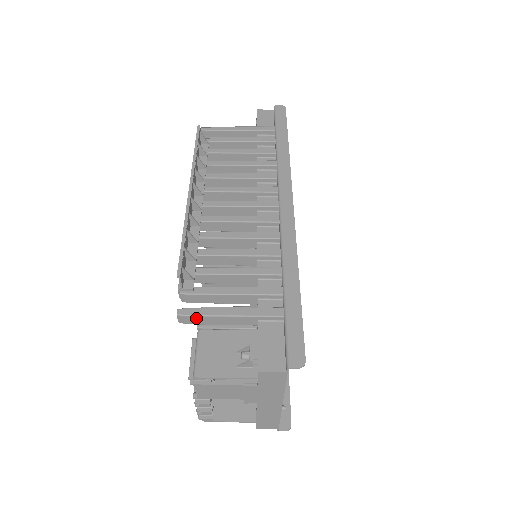
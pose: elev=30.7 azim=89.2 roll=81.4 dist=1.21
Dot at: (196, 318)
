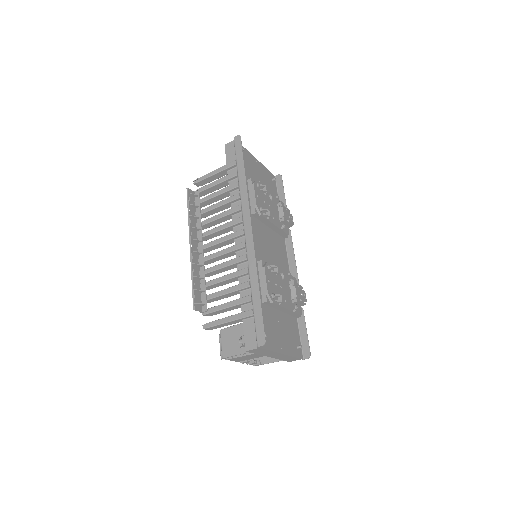
Dot at: (212, 327)
